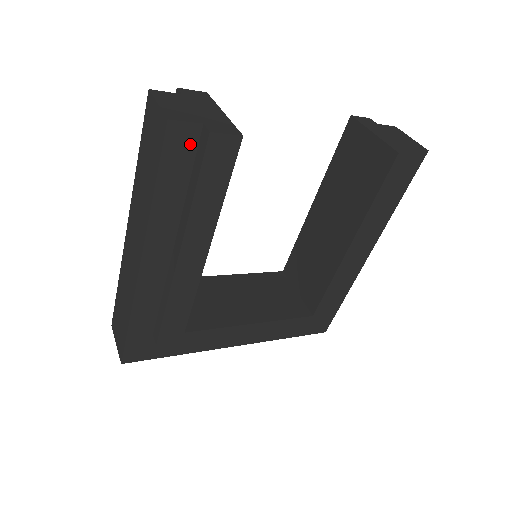
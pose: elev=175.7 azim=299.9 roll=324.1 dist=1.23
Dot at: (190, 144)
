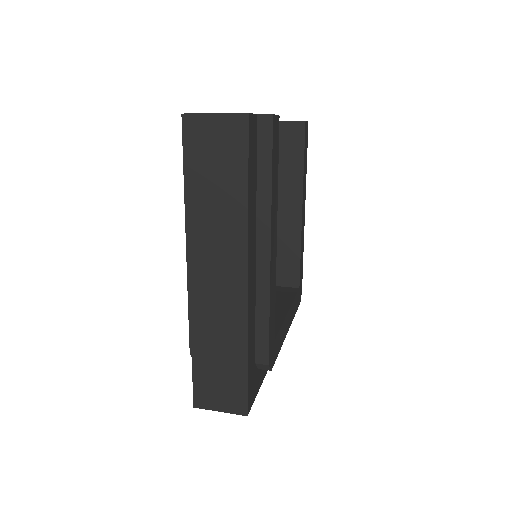
Dot at: (255, 136)
